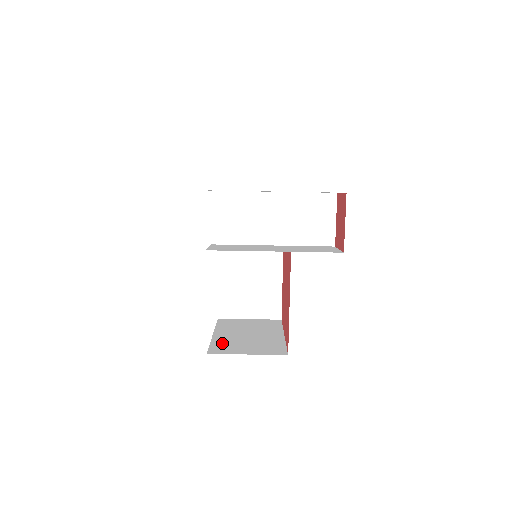
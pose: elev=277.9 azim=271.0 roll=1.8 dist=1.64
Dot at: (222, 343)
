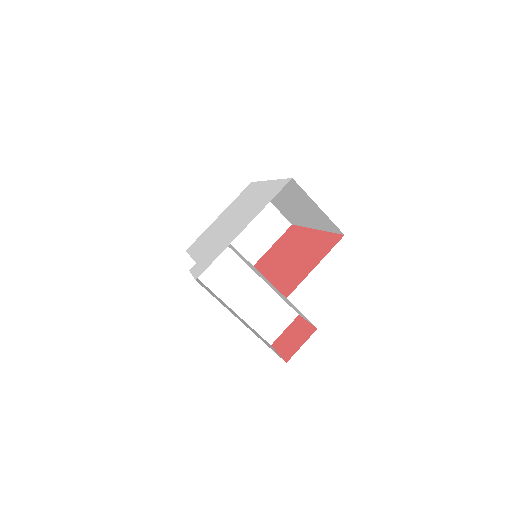
Dot at: occluded
